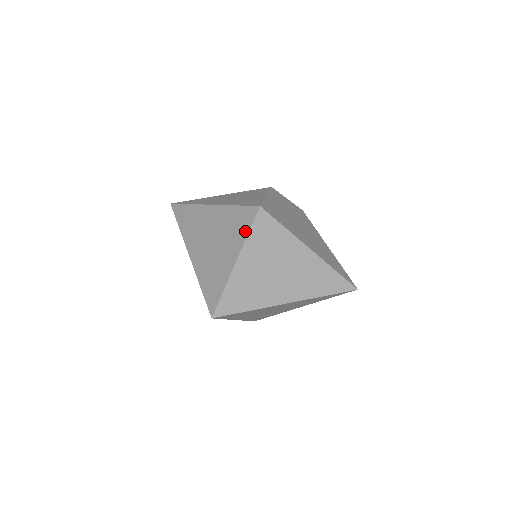
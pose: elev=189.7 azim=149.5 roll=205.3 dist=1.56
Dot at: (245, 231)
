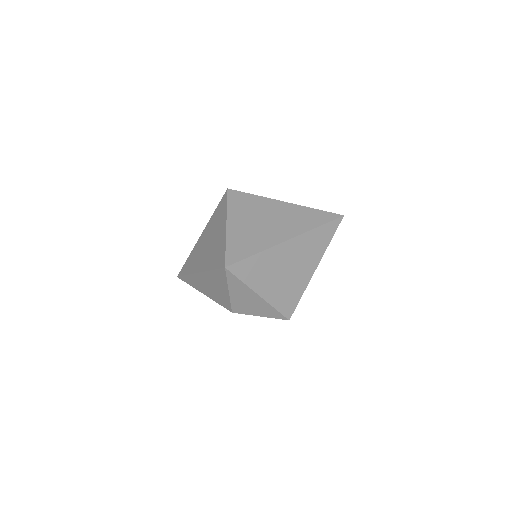
Dot at: (225, 207)
